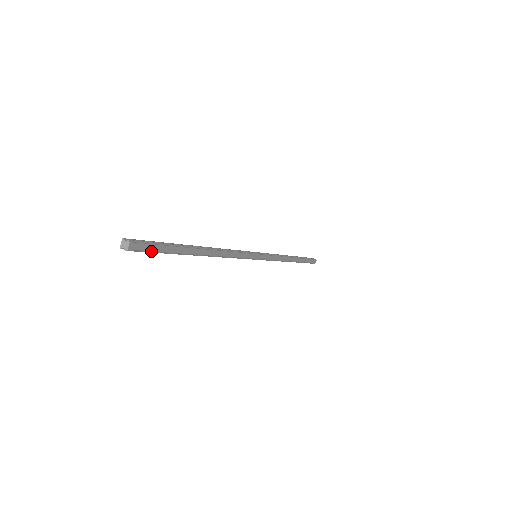
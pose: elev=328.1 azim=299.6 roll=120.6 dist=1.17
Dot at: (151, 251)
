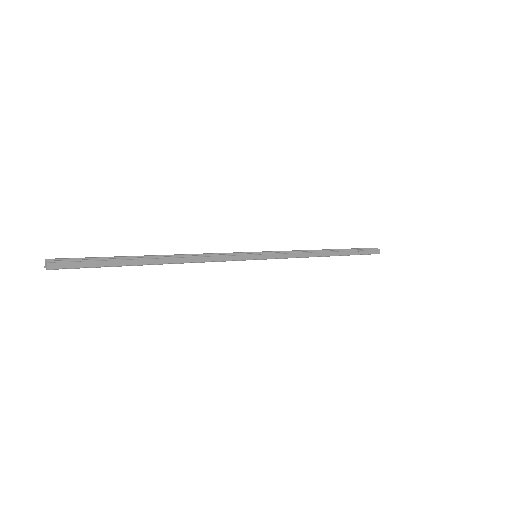
Dot at: (79, 267)
